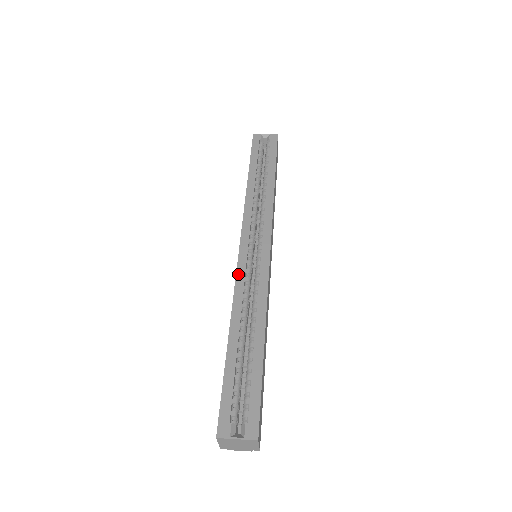
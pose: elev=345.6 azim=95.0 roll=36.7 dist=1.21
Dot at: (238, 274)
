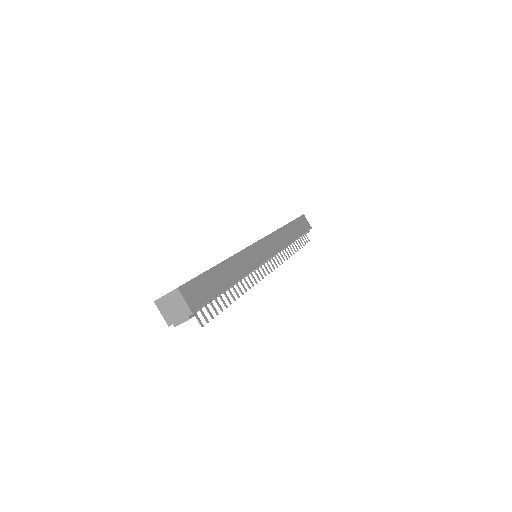
Dot at: occluded
